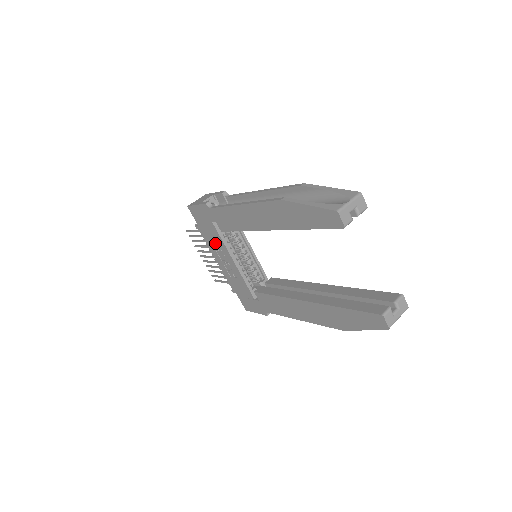
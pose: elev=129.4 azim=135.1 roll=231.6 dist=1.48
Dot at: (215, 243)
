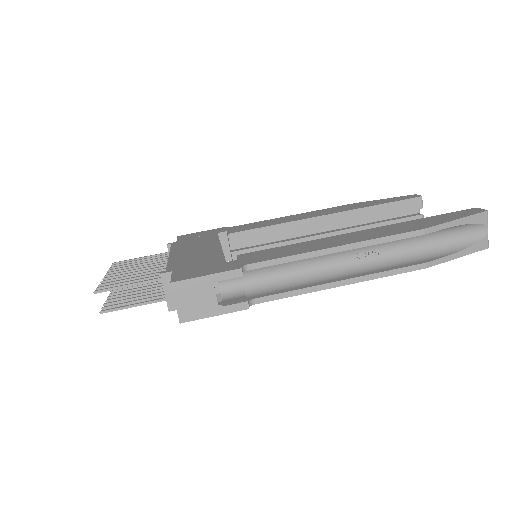
Dot at: occluded
